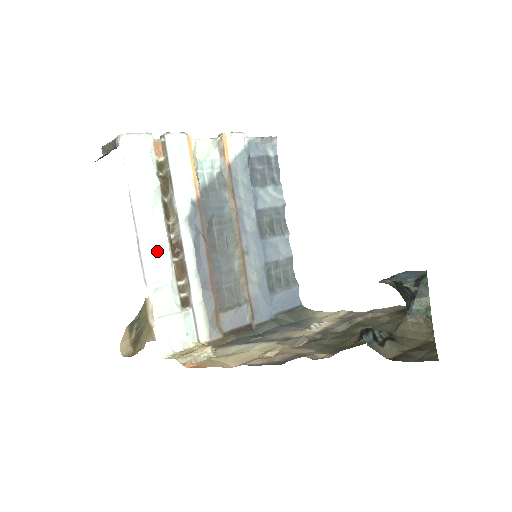
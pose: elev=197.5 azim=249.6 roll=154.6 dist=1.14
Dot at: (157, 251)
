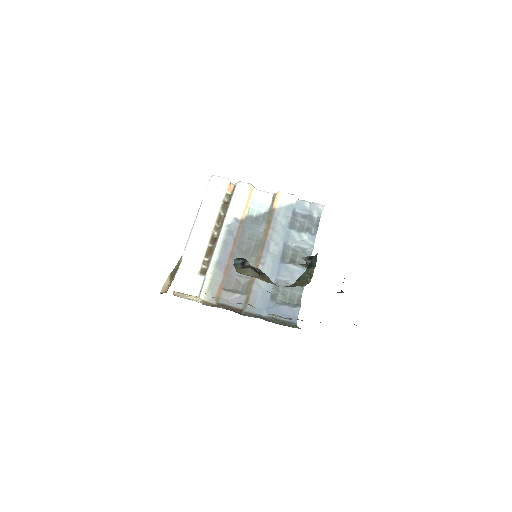
Dot at: (201, 235)
